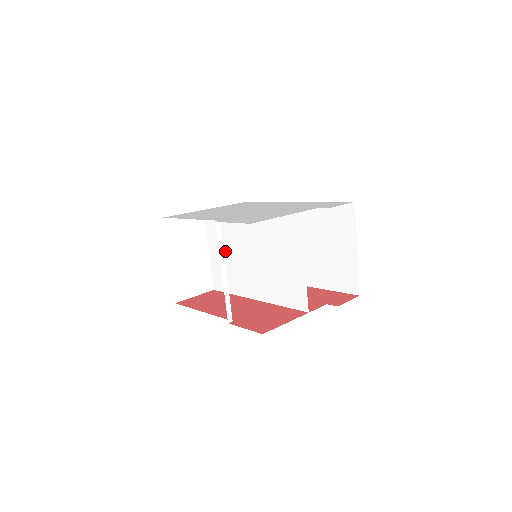
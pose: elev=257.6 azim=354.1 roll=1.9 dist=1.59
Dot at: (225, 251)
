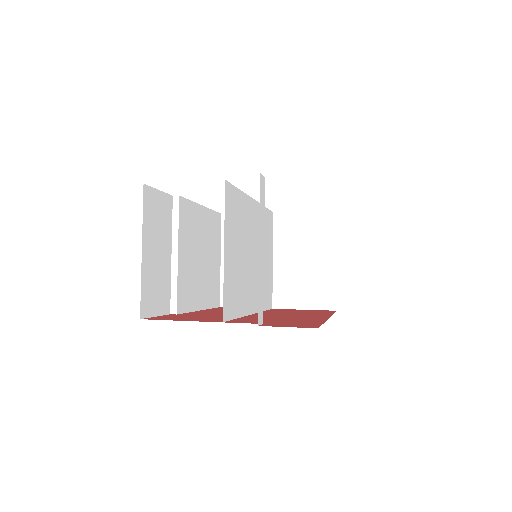
Dot at: (265, 256)
